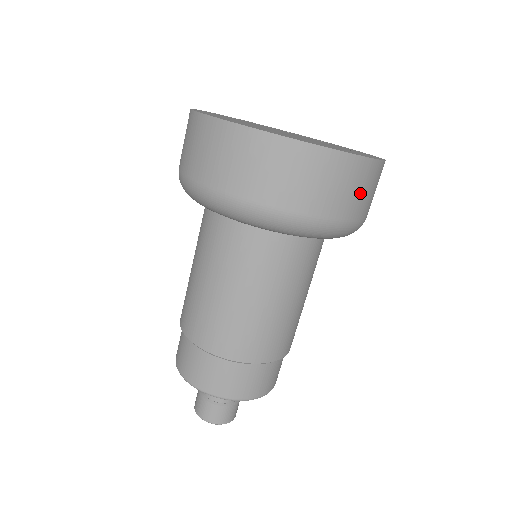
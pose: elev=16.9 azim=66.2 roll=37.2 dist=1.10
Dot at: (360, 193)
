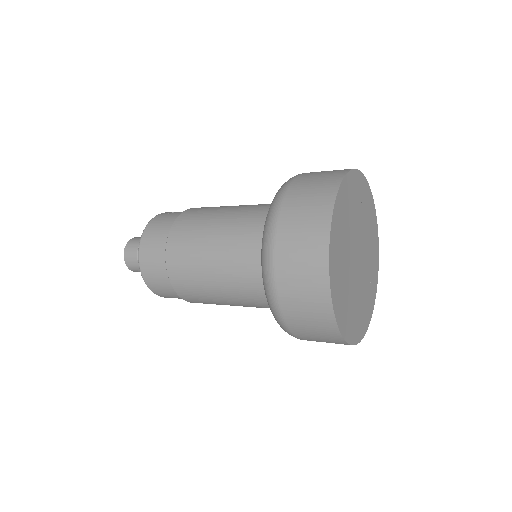
Dot at: occluded
